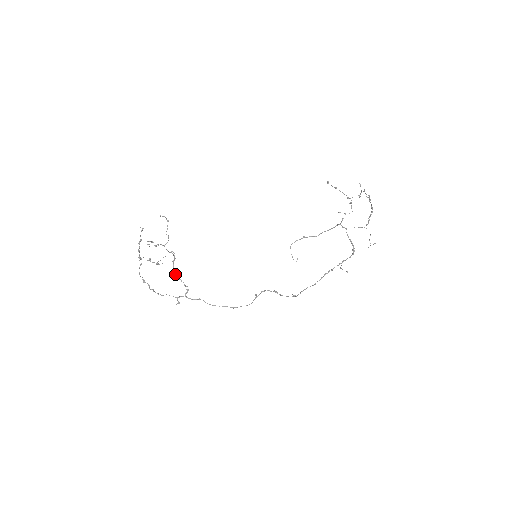
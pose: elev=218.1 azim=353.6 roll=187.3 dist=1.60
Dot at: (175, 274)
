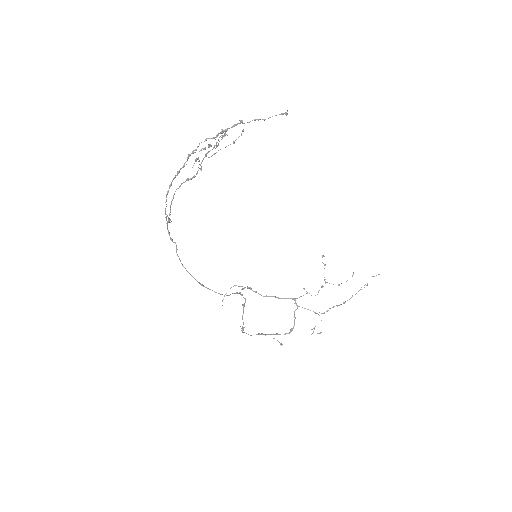
Dot at: occluded
